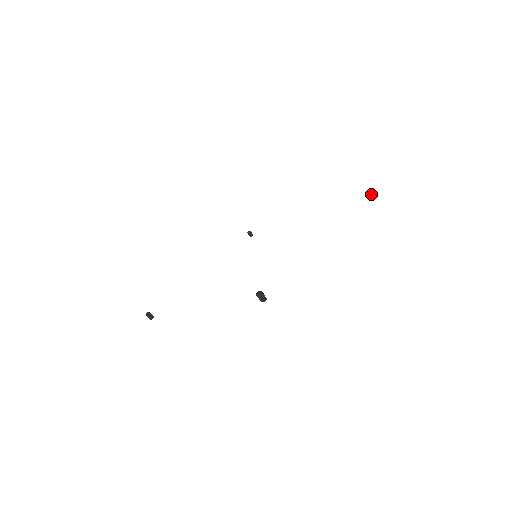
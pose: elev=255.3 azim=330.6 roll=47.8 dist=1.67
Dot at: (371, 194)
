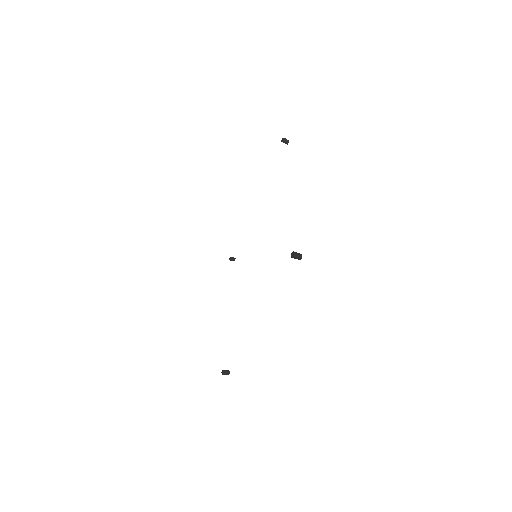
Dot at: occluded
